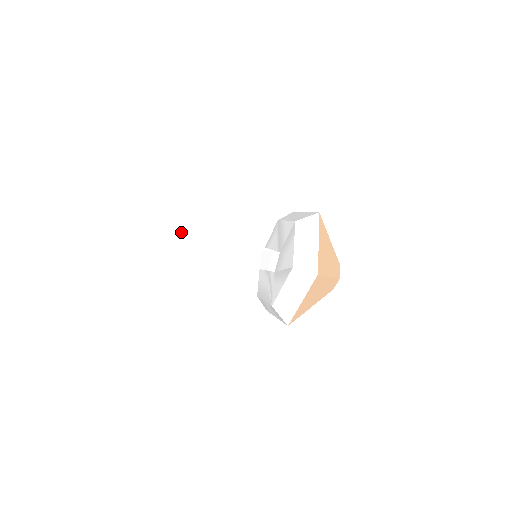
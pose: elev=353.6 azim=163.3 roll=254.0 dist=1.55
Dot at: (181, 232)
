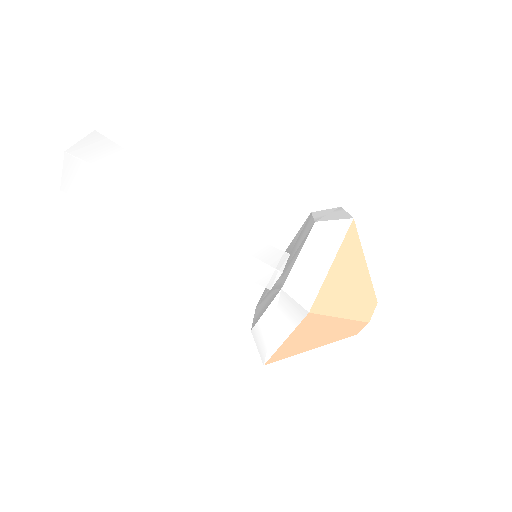
Dot at: (163, 185)
